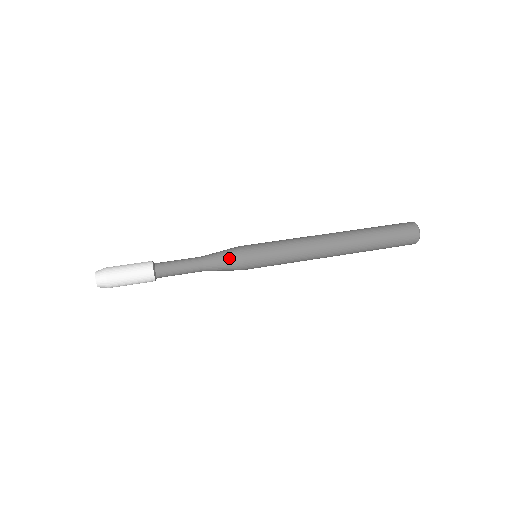
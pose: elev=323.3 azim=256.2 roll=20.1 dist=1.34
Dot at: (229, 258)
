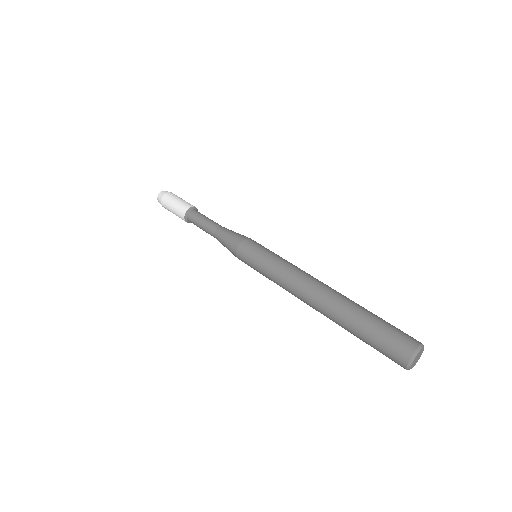
Dot at: (229, 248)
